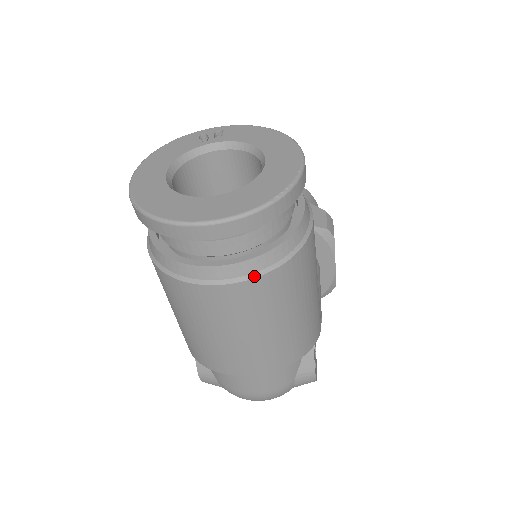
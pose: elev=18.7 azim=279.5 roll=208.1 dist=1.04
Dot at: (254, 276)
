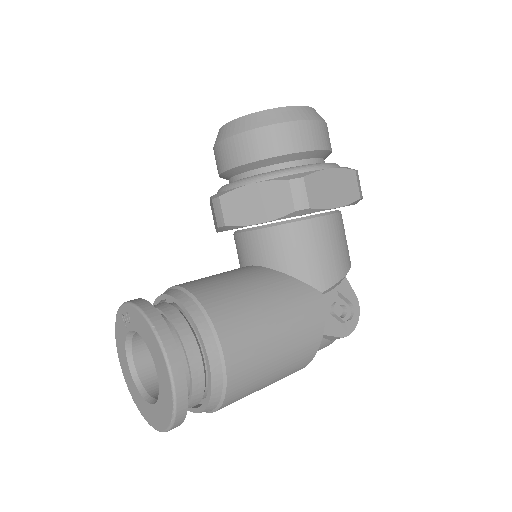
Dot at: (213, 411)
